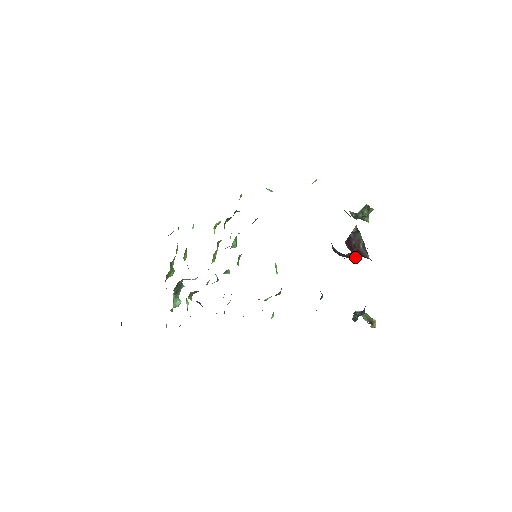
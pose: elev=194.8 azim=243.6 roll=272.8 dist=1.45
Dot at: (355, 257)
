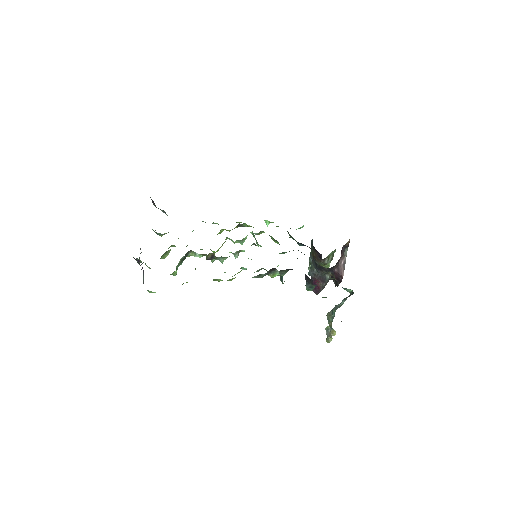
Dot at: (327, 280)
